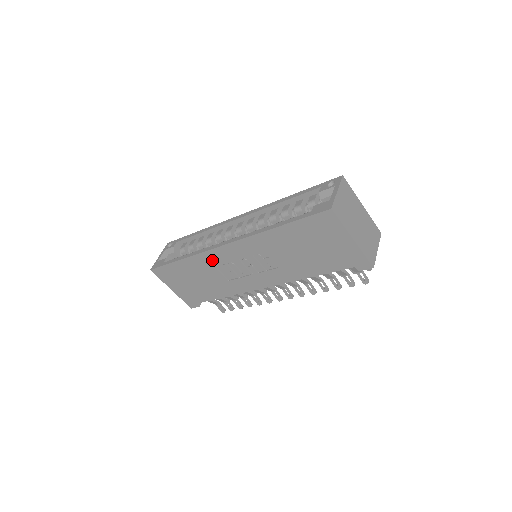
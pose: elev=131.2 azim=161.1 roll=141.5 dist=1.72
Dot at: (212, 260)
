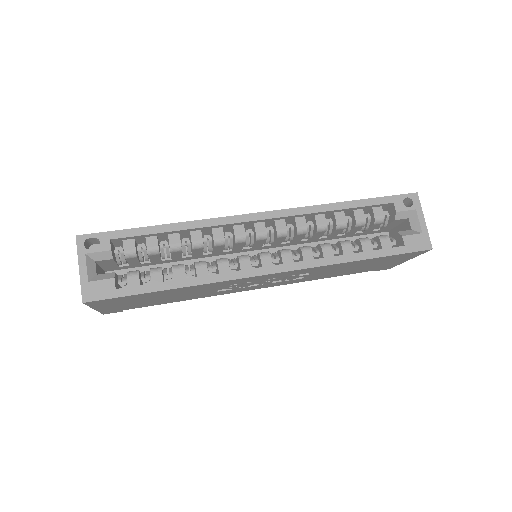
Dot at: (226, 284)
